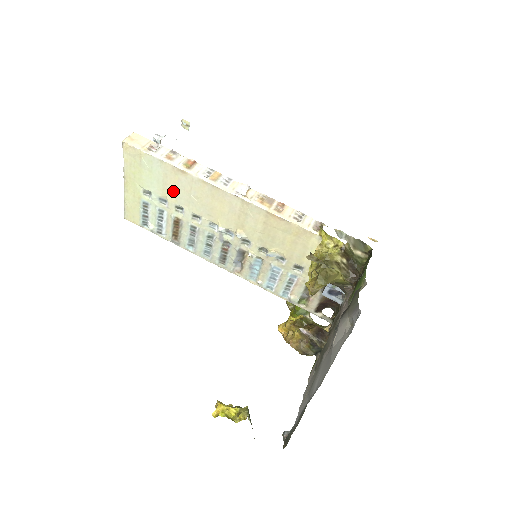
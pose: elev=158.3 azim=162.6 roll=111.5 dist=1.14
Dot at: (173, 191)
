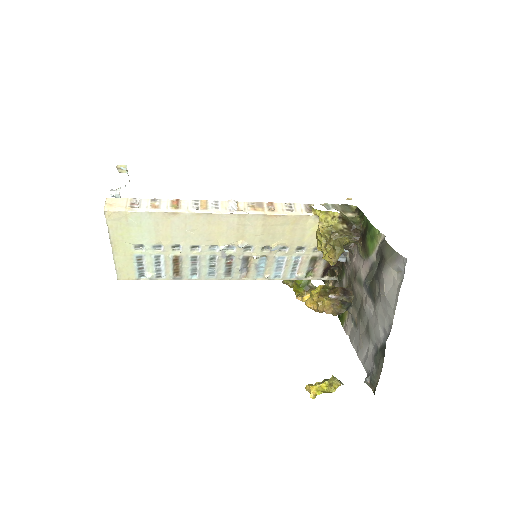
Dot at: (167, 234)
